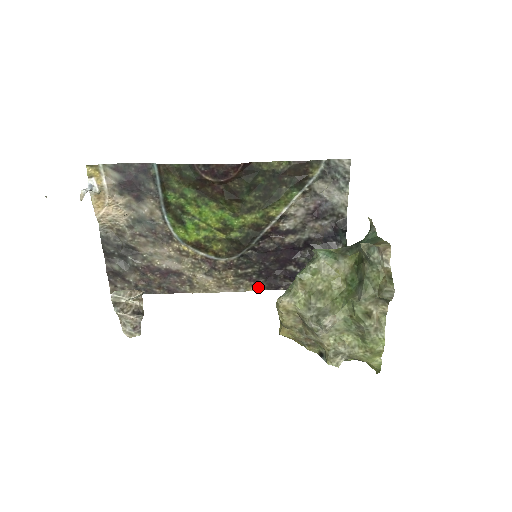
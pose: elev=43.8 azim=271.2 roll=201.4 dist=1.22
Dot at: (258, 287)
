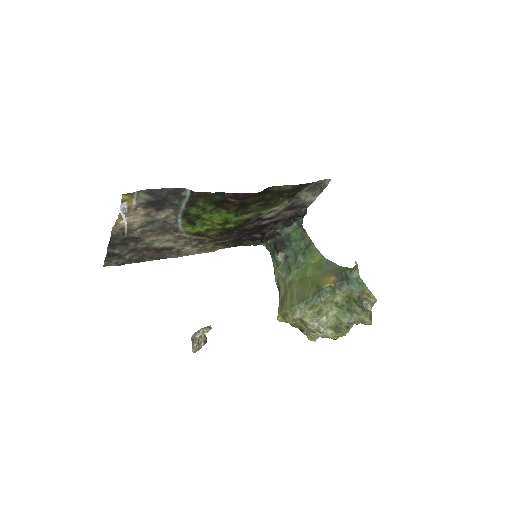
Dot at: (227, 247)
